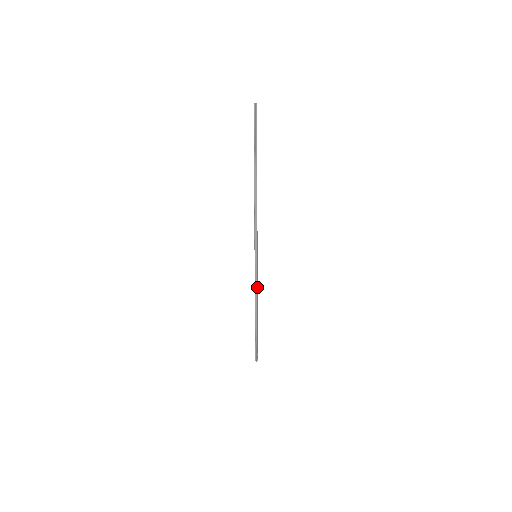
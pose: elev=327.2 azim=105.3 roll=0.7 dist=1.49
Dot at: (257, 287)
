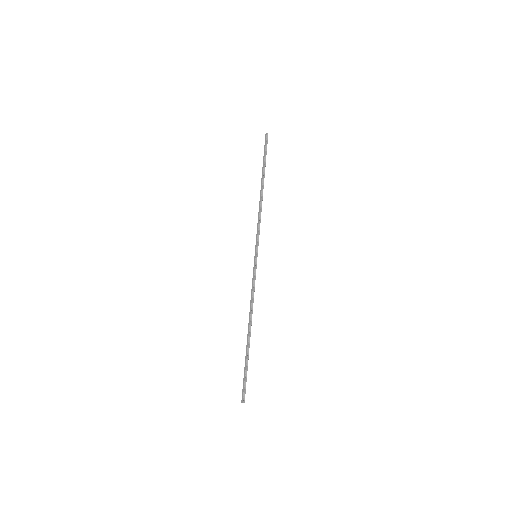
Dot at: (253, 293)
